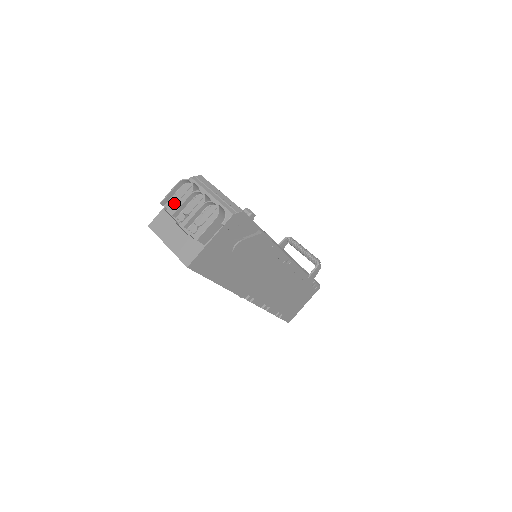
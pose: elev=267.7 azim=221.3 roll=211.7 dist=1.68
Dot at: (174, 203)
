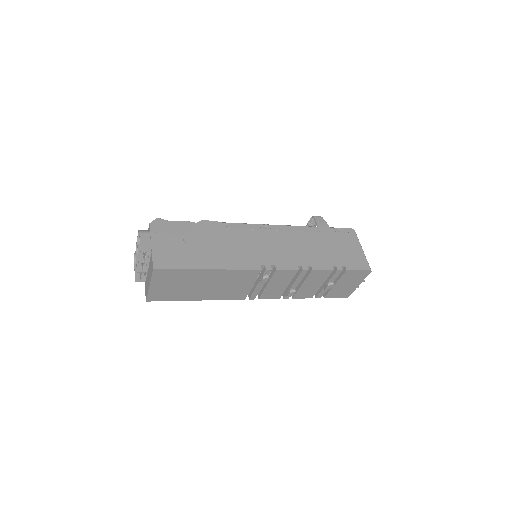
Dot at: occluded
